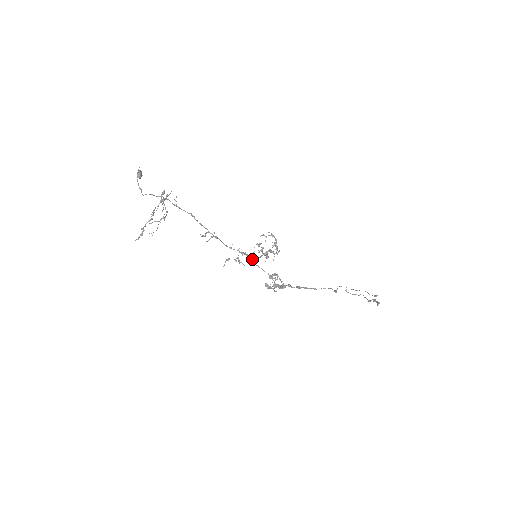
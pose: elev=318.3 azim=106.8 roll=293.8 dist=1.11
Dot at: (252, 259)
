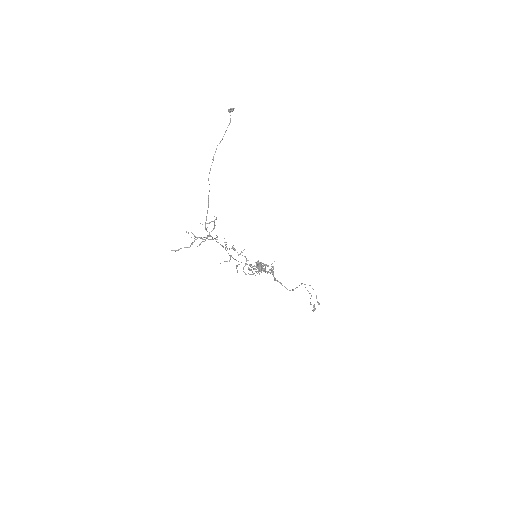
Dot at: occluded
